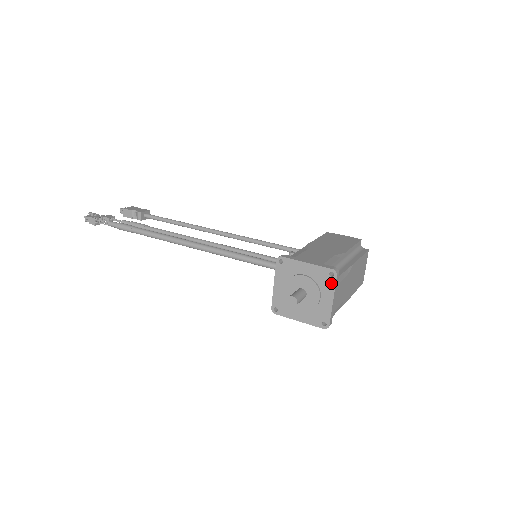
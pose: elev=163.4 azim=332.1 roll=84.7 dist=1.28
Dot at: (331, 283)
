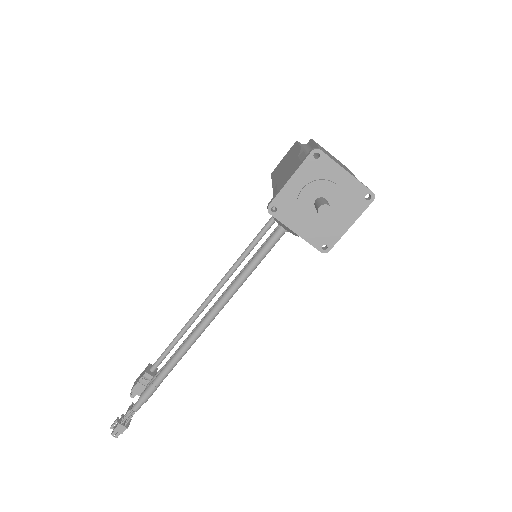
Dot at: (326, 162)
